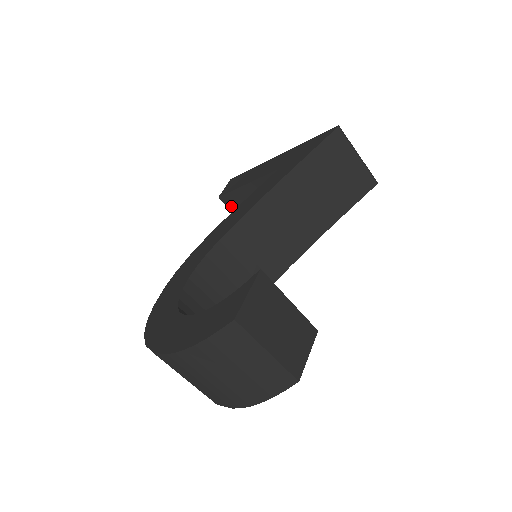
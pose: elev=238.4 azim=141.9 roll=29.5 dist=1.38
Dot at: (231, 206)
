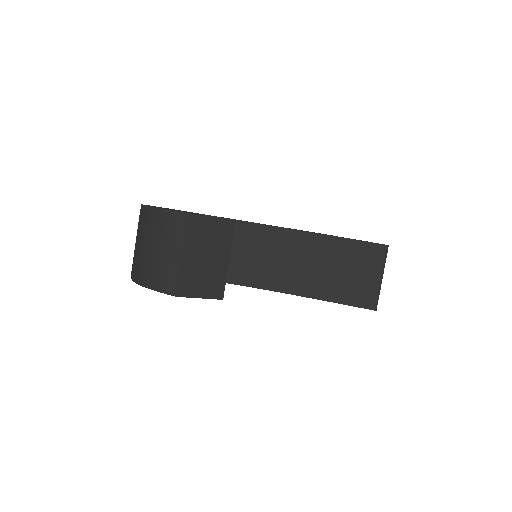
Dot at: occluded
